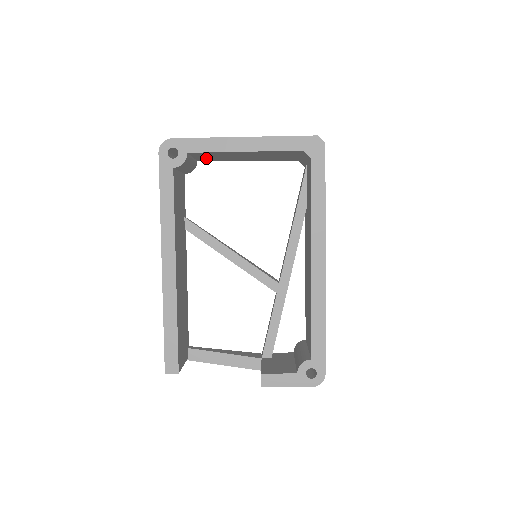
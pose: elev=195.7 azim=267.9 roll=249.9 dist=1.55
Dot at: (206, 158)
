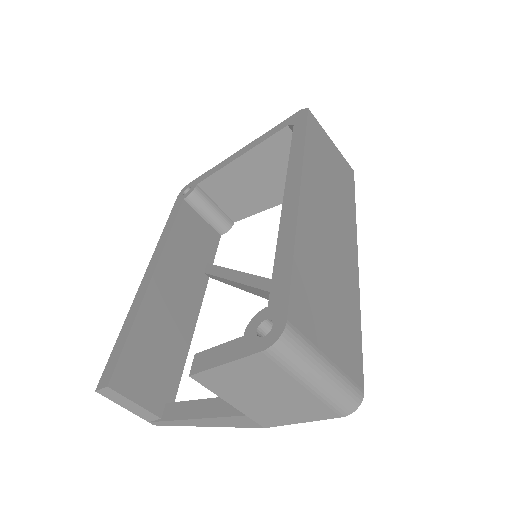
Dot at: (232, 206)
